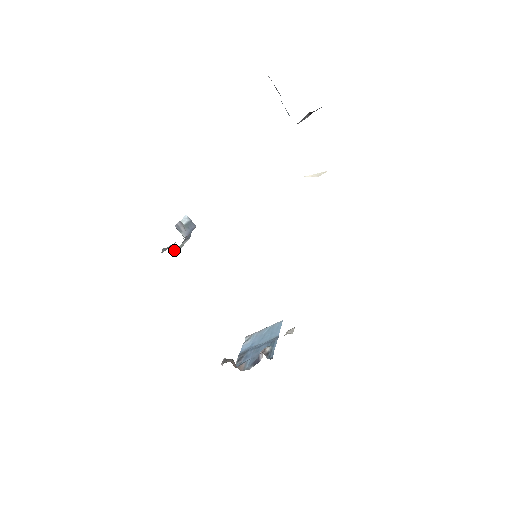
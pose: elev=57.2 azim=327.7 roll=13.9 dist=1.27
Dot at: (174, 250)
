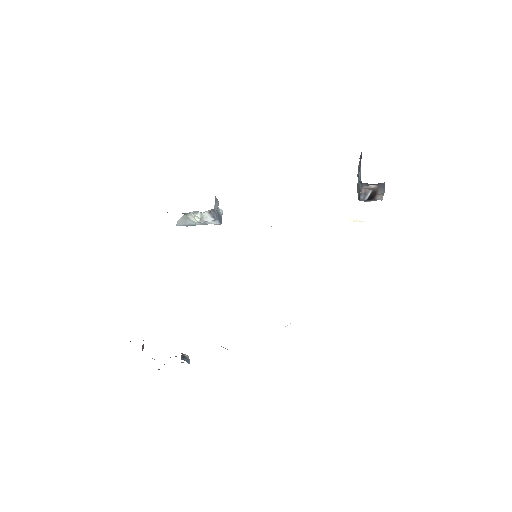
Dot at: (196, 214)
